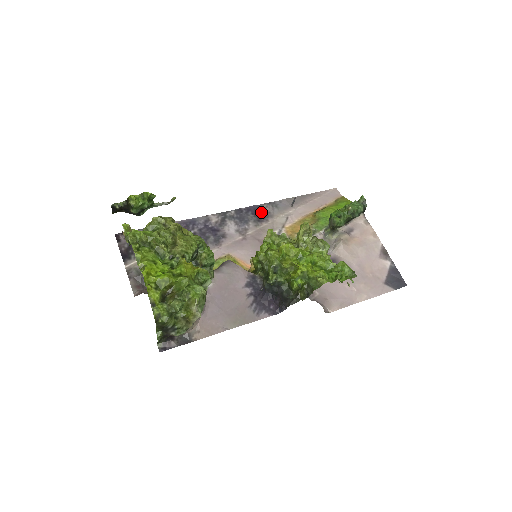
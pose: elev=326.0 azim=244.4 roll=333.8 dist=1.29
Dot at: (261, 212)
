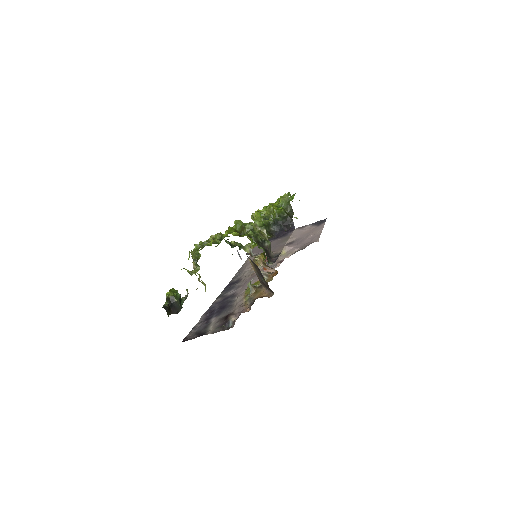
Dot at: (234, 282)
